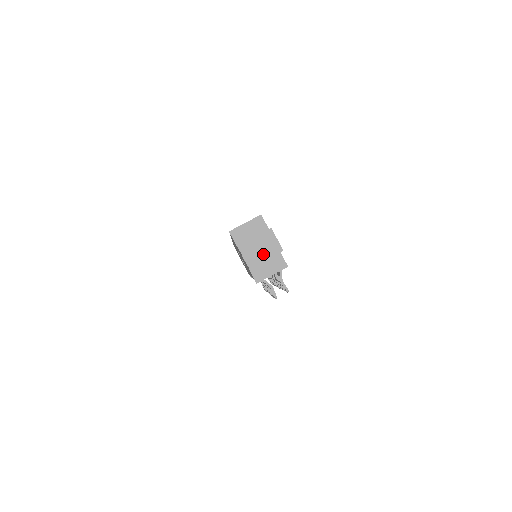
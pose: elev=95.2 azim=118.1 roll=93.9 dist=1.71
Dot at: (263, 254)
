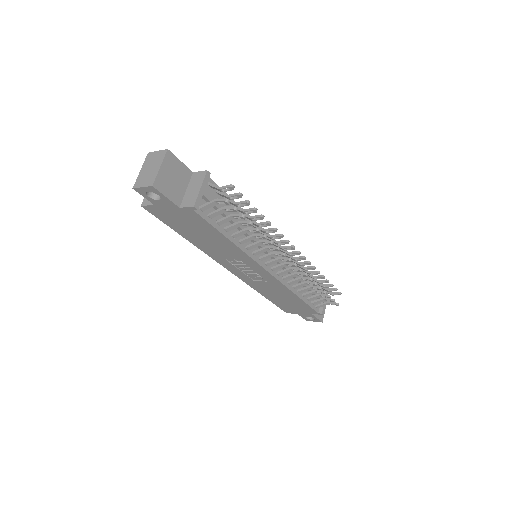
Dot at: (155, 168)
